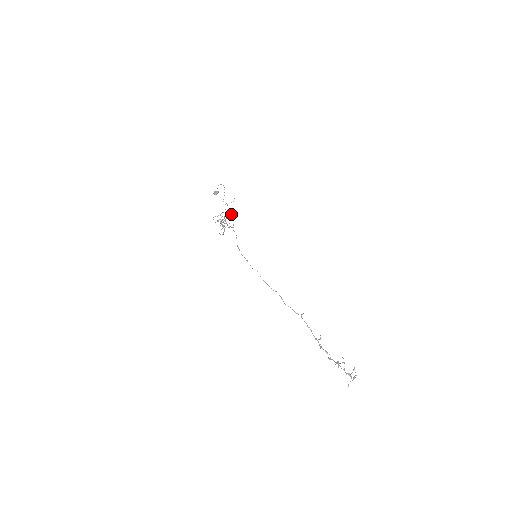
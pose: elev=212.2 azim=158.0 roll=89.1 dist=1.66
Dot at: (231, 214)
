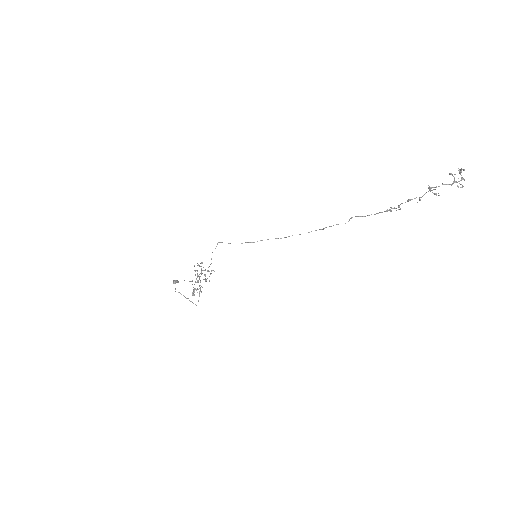
Dot at: occluded
